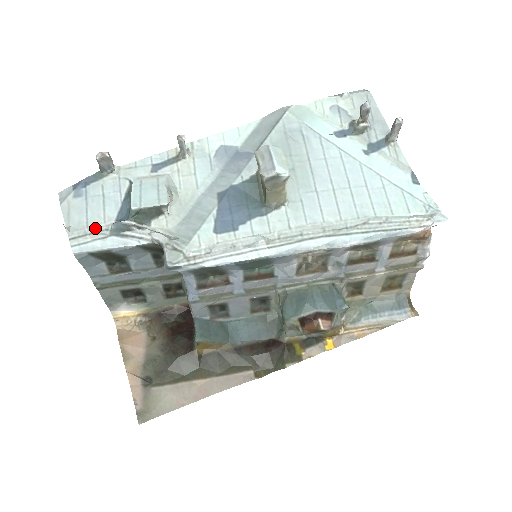
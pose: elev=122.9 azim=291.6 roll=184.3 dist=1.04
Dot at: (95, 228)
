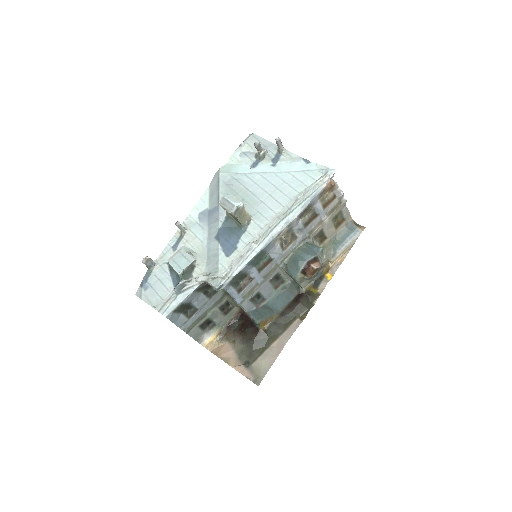
Dot at: (167, 298)
